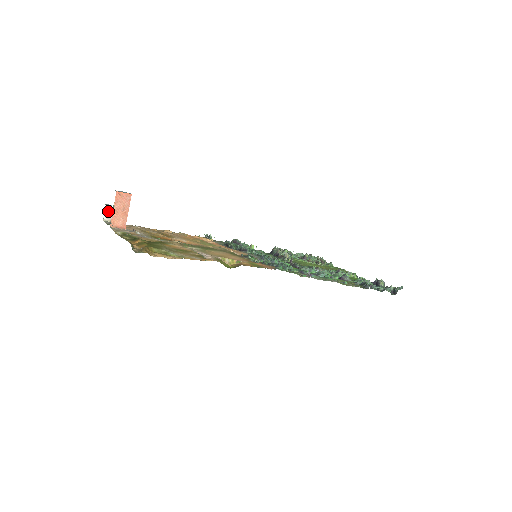
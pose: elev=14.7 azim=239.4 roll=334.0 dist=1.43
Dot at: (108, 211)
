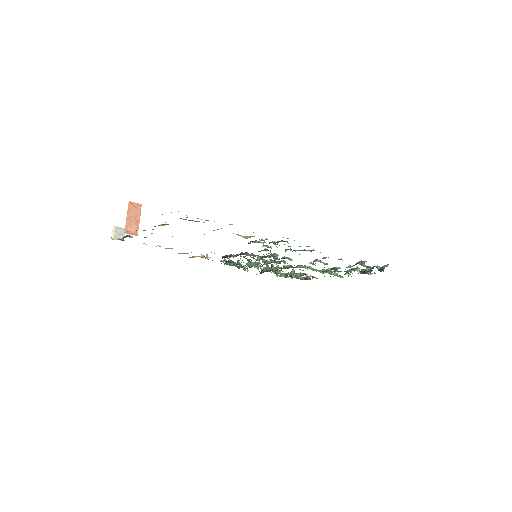
Dot at: (115, 231)
